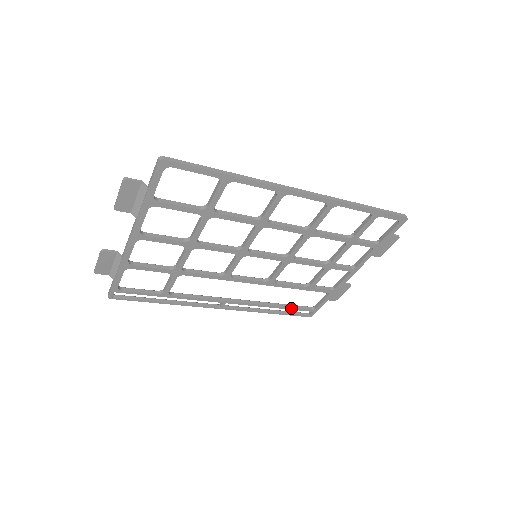
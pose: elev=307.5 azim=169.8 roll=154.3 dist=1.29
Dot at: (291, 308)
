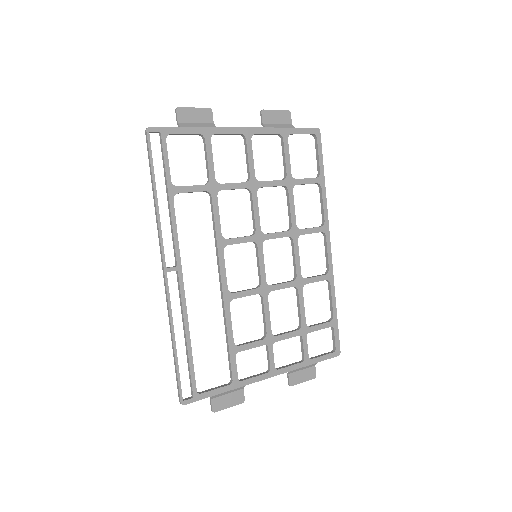
Dot at: (191, 361)
